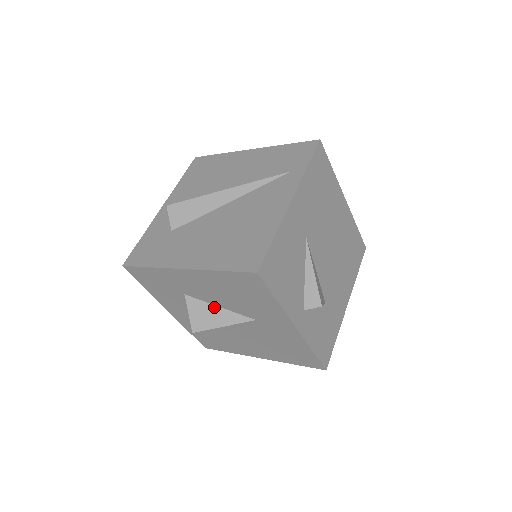
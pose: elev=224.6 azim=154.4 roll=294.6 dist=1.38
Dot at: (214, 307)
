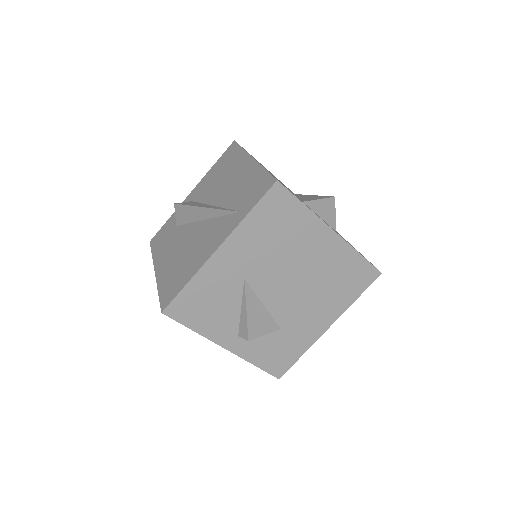
Dot at: occluded
